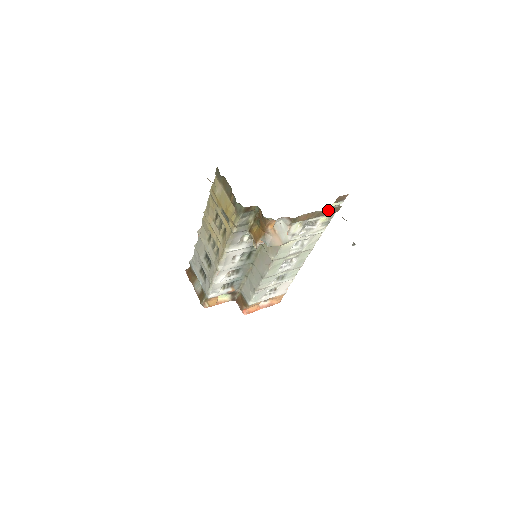
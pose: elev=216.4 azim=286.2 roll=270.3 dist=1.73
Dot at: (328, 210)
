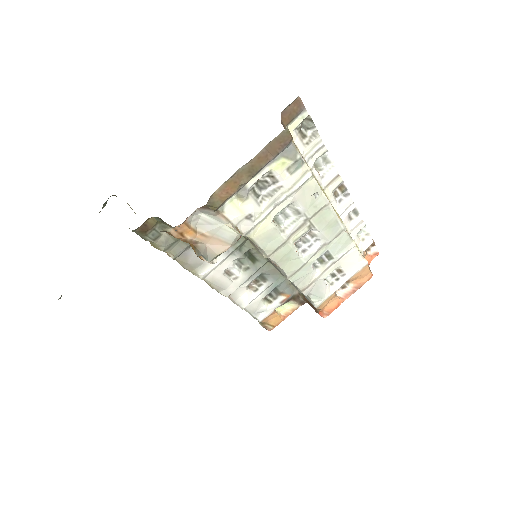
Dot at: (264, 152)
